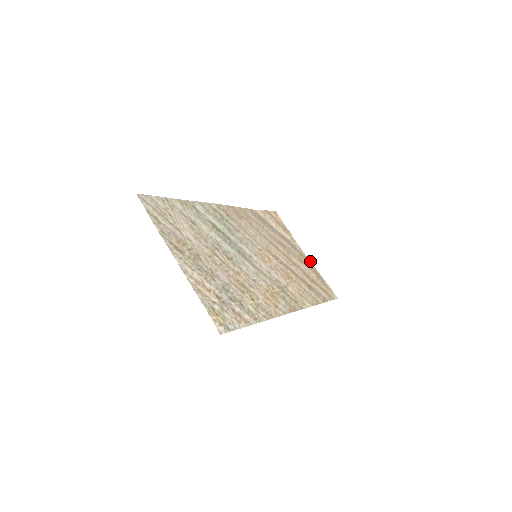
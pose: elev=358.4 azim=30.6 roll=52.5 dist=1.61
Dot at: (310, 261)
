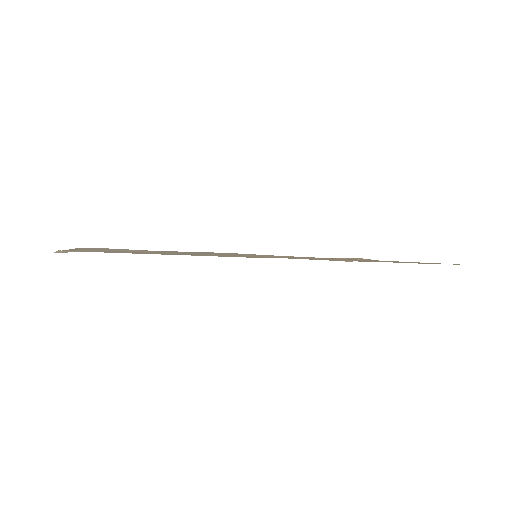
Dot at: occluded
